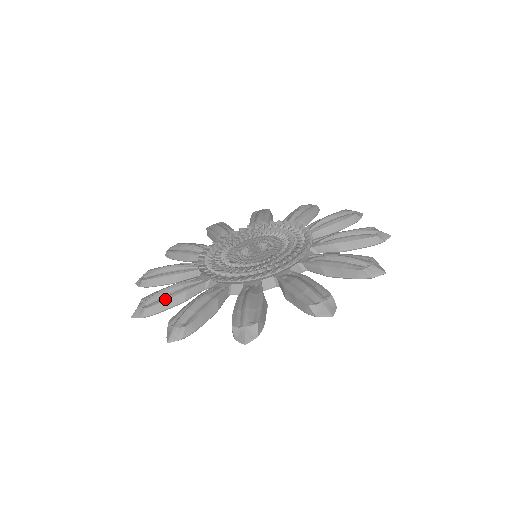
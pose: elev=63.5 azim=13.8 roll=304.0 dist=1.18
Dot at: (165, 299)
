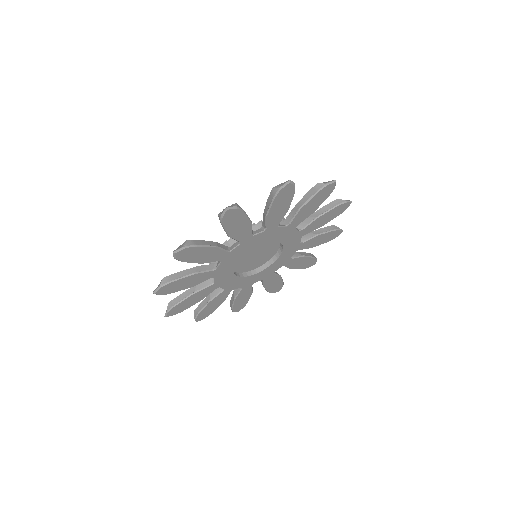
Dot at: occluded
